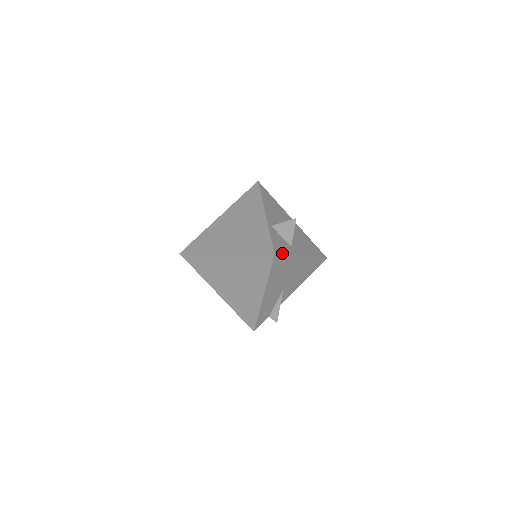
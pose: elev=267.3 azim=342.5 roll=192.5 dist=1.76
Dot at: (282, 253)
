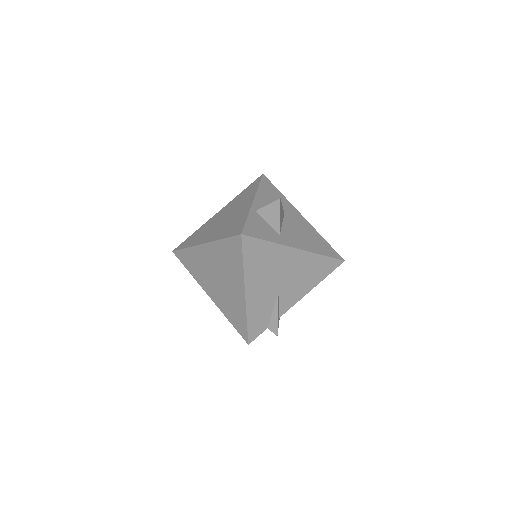
Dot at: (257, 236)
